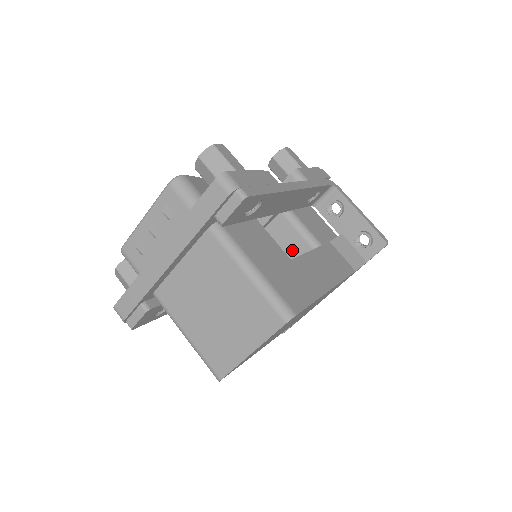
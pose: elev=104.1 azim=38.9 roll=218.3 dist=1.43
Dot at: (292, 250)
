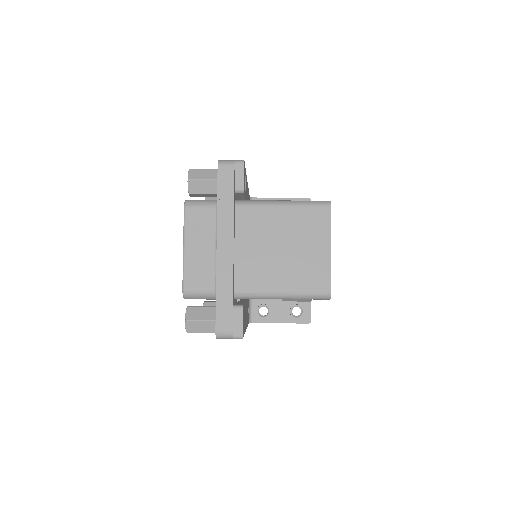
Dot at: occluded
